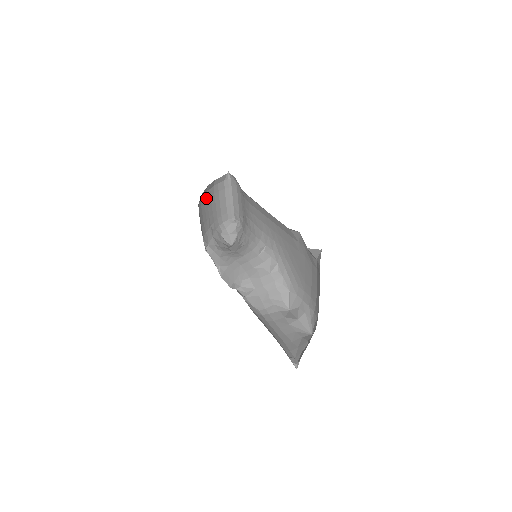
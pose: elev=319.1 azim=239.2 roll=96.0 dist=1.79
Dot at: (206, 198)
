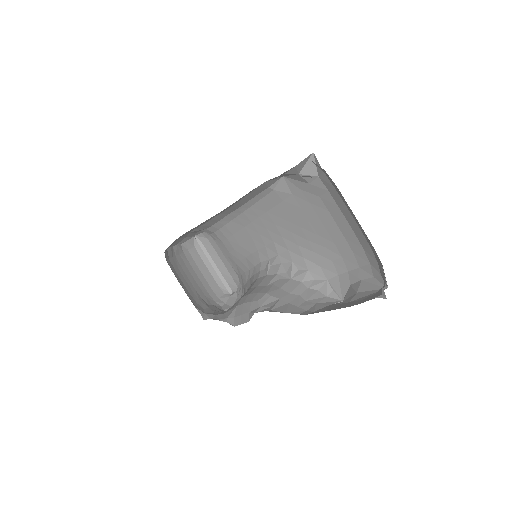
Dot at: (178, 264)
